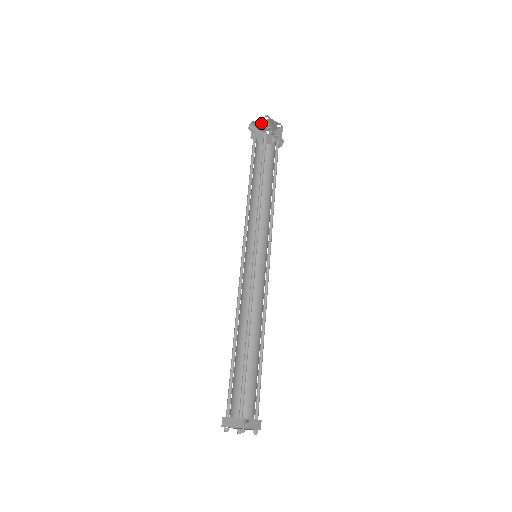
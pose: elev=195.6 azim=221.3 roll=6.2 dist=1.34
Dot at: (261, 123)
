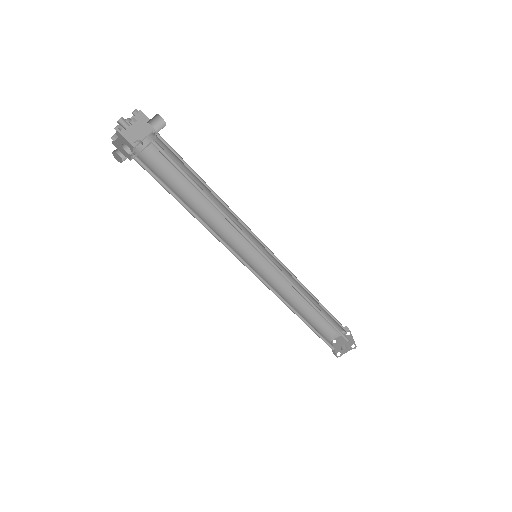
Dot at: occluded
